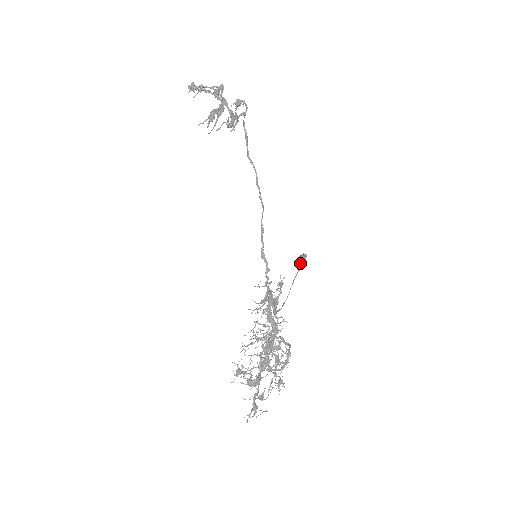
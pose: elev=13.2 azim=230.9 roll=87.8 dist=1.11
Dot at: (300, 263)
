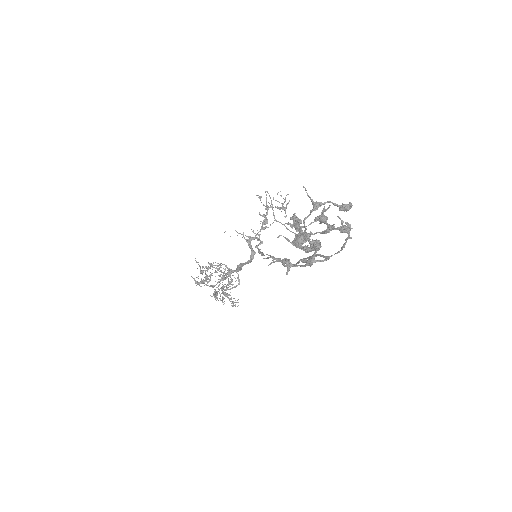
Dot at: (297, 244)
